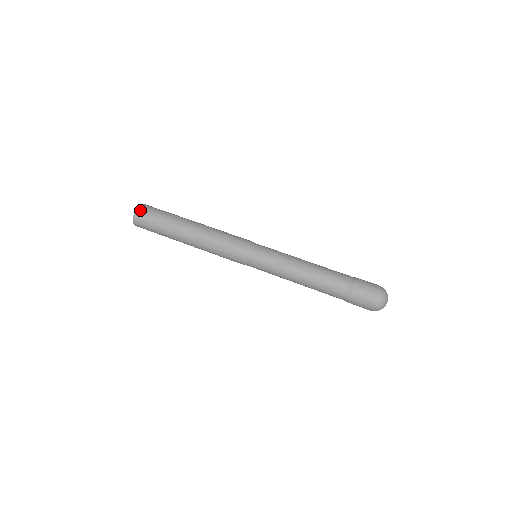
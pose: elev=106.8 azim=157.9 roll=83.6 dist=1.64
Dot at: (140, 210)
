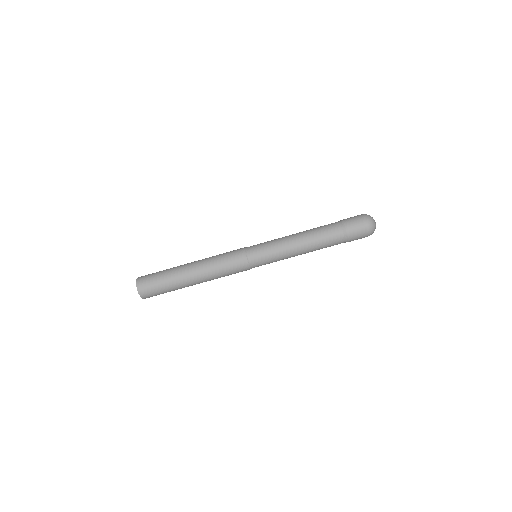
Dot at: (141, 287)
